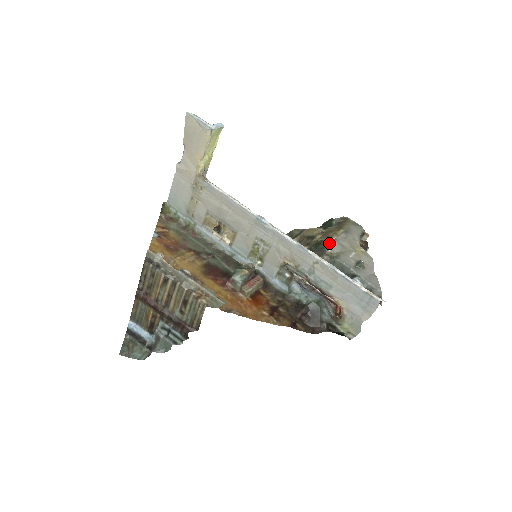
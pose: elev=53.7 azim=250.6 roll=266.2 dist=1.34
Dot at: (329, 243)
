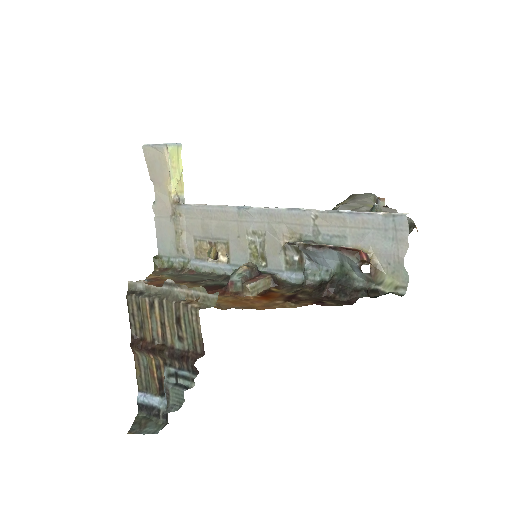
Dot at: occluded
